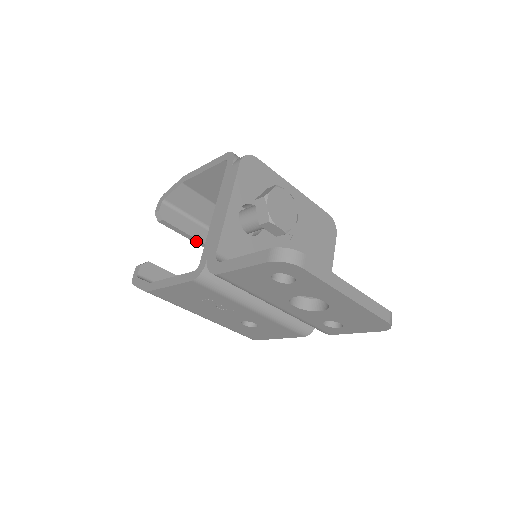
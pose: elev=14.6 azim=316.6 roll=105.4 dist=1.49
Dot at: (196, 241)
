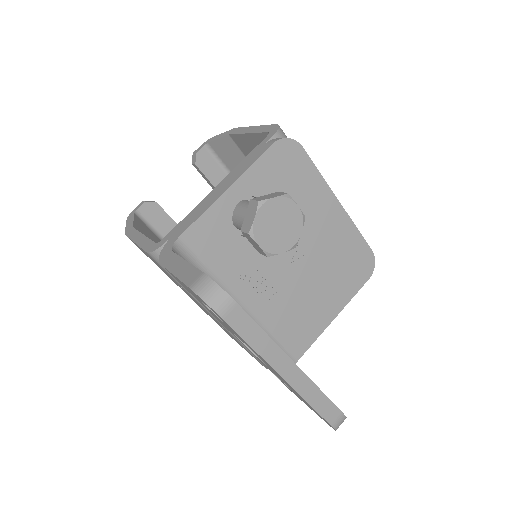
Dot at: occluded
